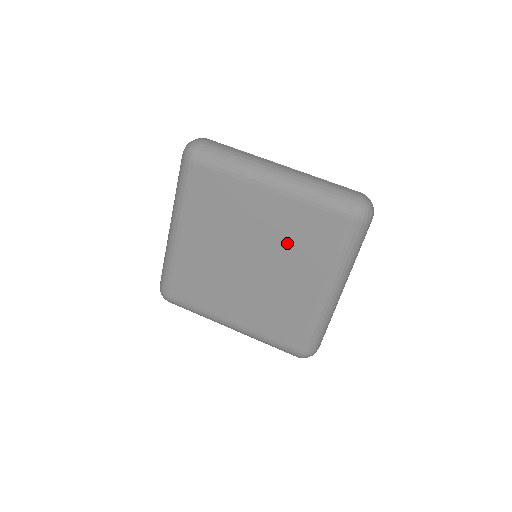
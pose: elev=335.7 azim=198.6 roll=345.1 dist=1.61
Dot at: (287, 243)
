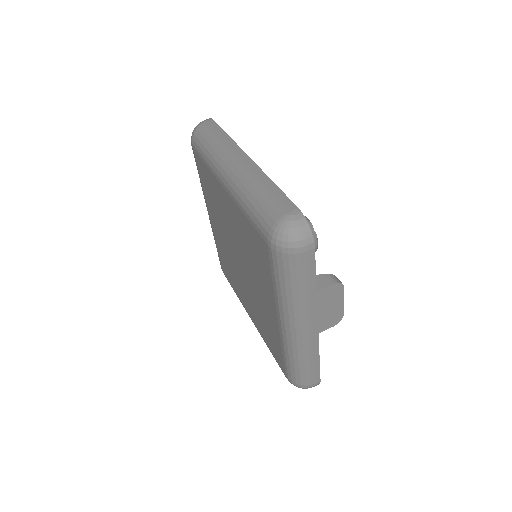
Dot at: (248, 253)
